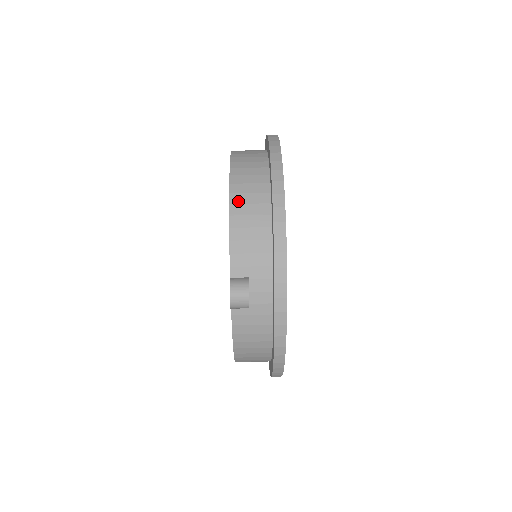
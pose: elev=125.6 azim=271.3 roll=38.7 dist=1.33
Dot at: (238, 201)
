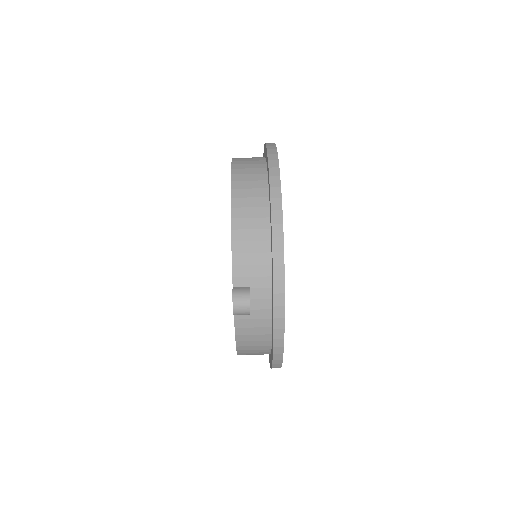
Dot at: (239, 215)
